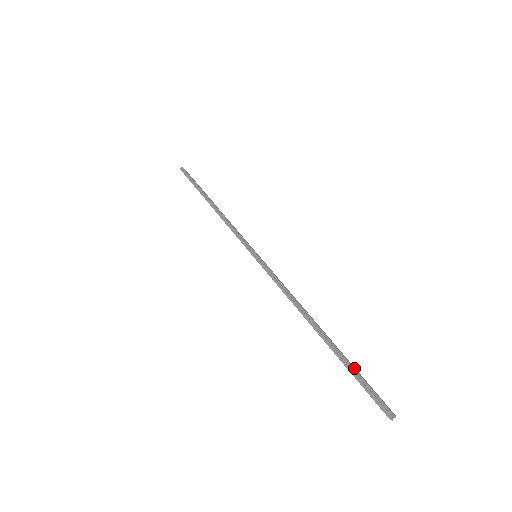
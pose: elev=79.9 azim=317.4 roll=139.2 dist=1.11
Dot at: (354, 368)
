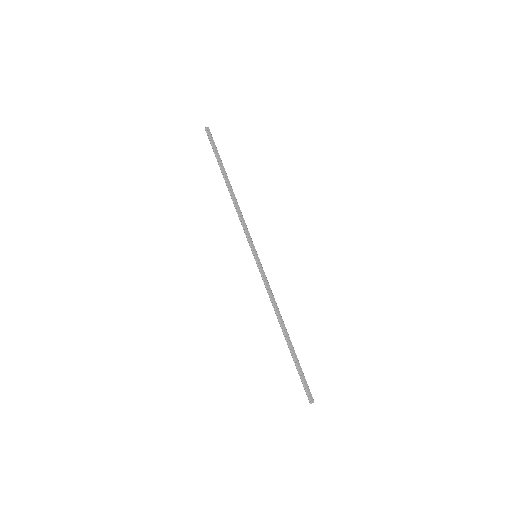
Dot at: (299, 368)
